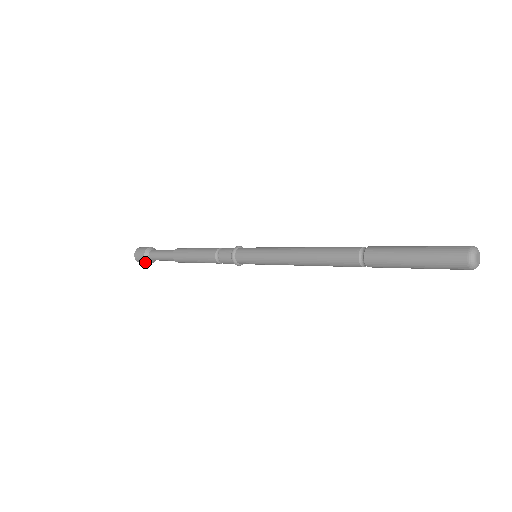
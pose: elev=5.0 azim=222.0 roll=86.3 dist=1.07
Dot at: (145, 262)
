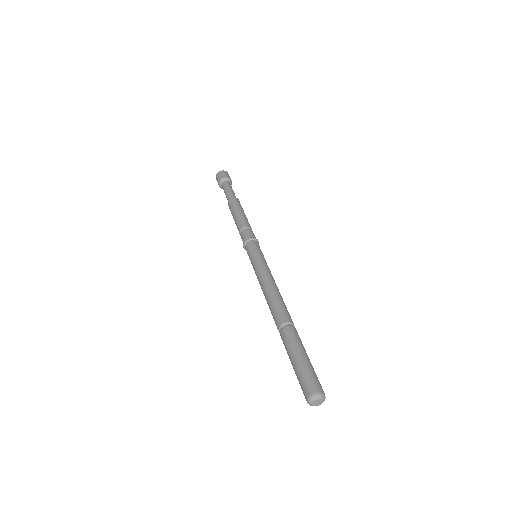
Dot at: occluded
